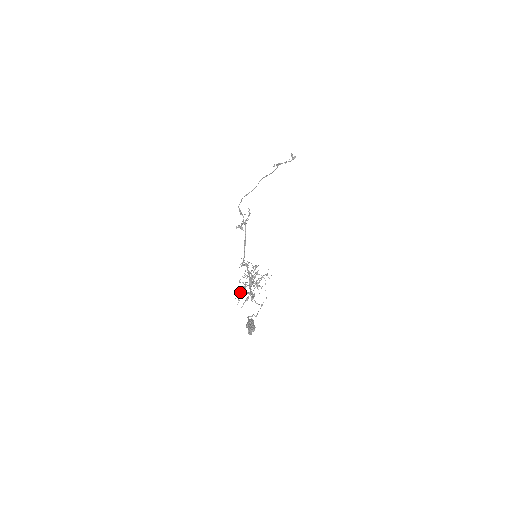
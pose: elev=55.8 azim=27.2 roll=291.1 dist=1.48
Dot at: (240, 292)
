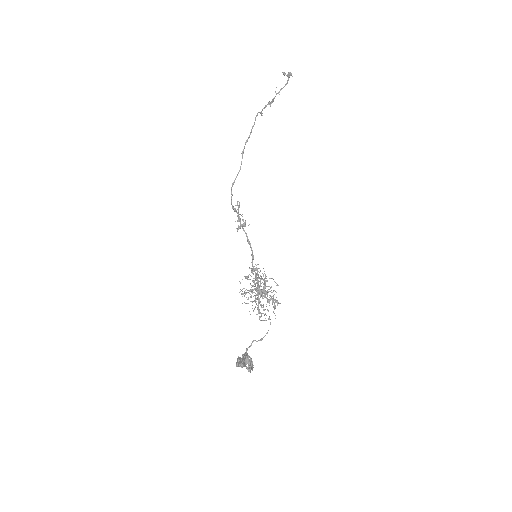
Dot at: (254, 309)
